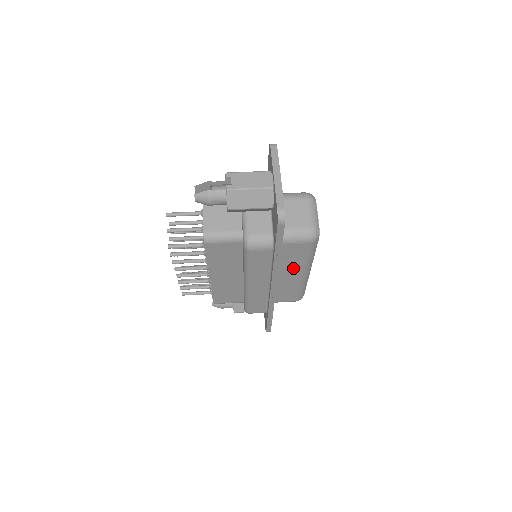
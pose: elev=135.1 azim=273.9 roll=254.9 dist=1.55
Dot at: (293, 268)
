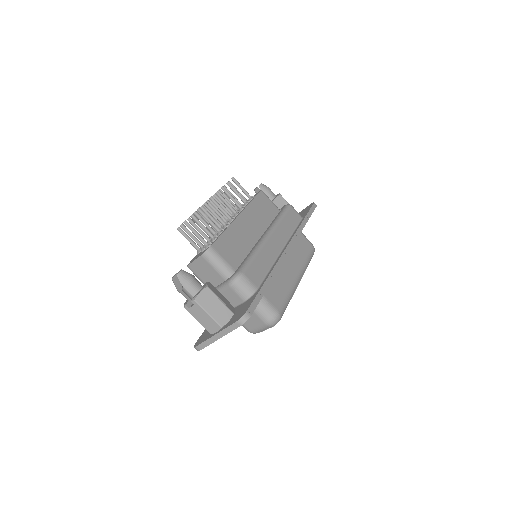
Dot at: occluded
